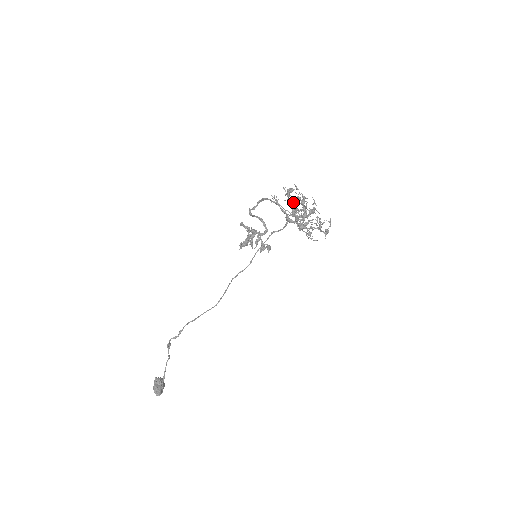
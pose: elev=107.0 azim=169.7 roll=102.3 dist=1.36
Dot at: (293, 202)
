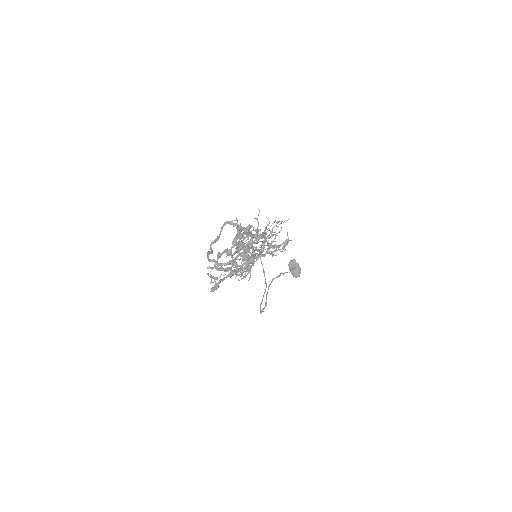
Dot at: occluded
